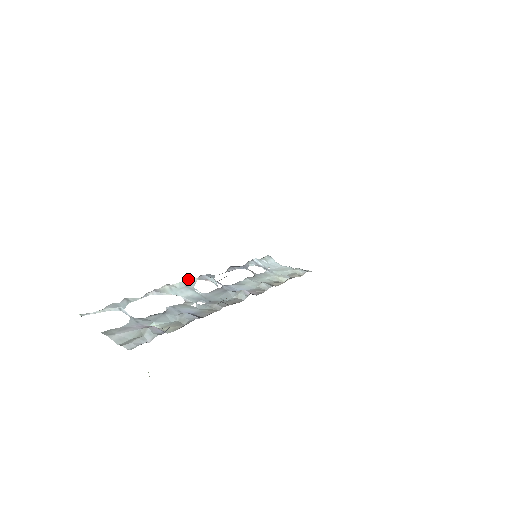
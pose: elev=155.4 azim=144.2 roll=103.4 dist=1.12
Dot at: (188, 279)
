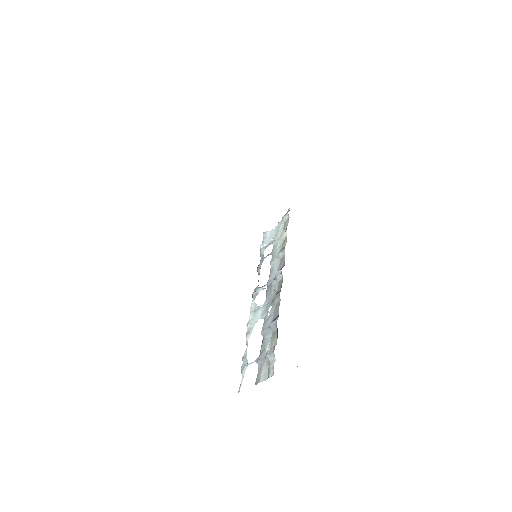
Dot at: (250, 307)
